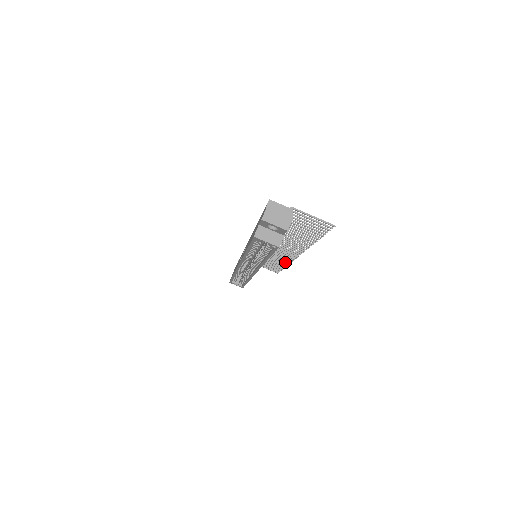
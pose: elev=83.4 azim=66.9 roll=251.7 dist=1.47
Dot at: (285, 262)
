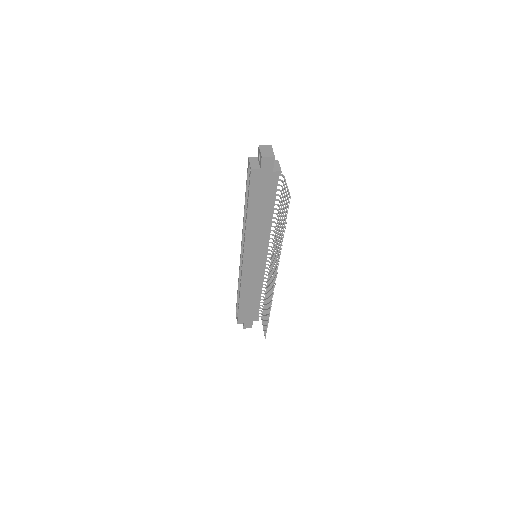
Dot at: occluded
